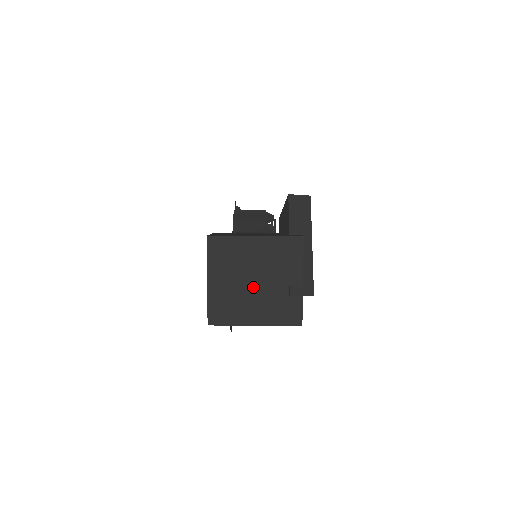
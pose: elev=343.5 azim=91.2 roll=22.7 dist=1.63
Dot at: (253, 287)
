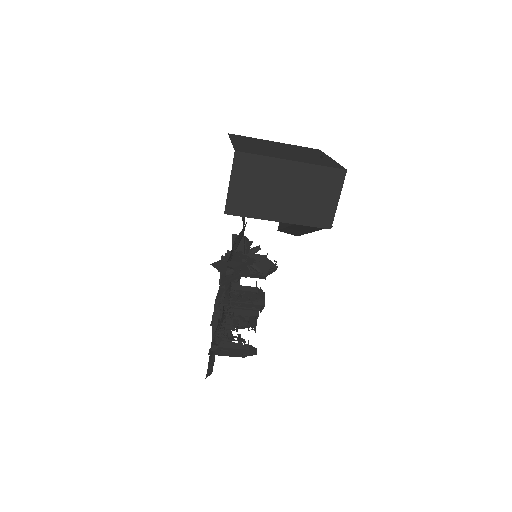
Dot at: (282, 151)
